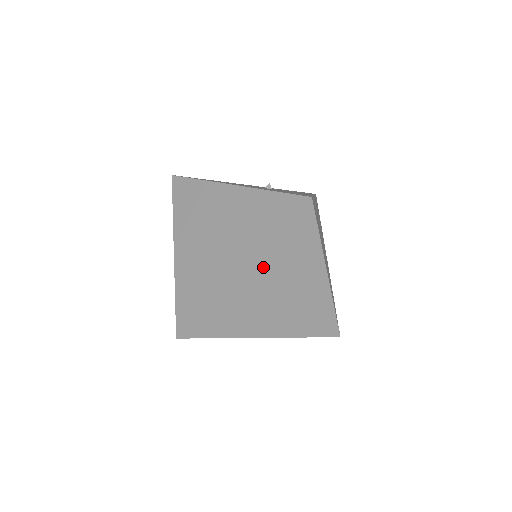
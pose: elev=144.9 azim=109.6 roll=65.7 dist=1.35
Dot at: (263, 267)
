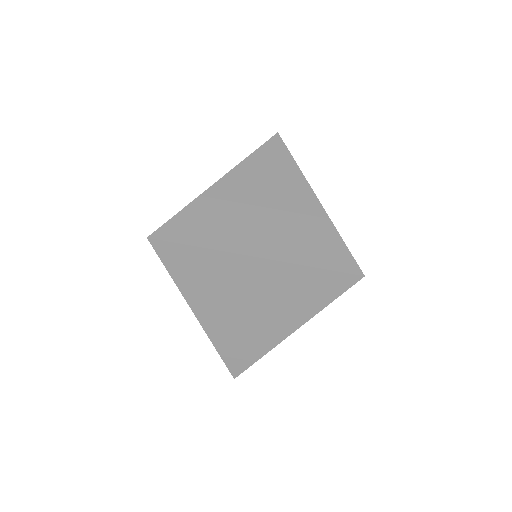
Dot at: (242, 179)
